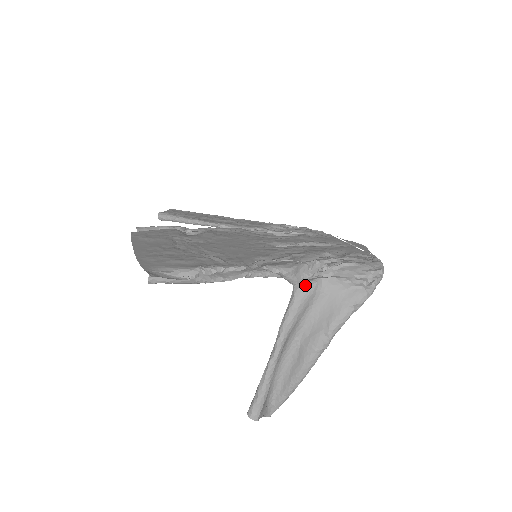
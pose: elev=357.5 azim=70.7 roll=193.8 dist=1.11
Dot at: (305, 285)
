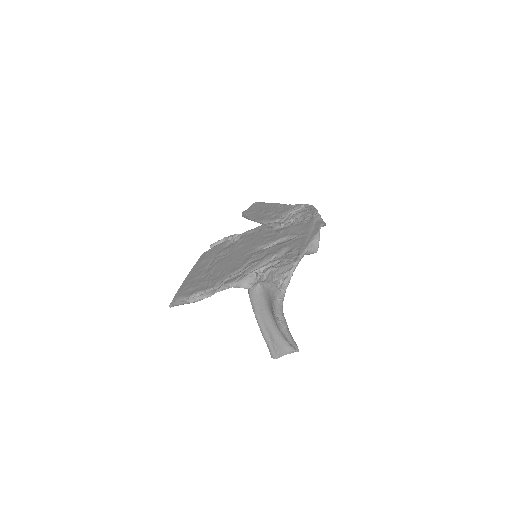
Dot at: (251, 289)
